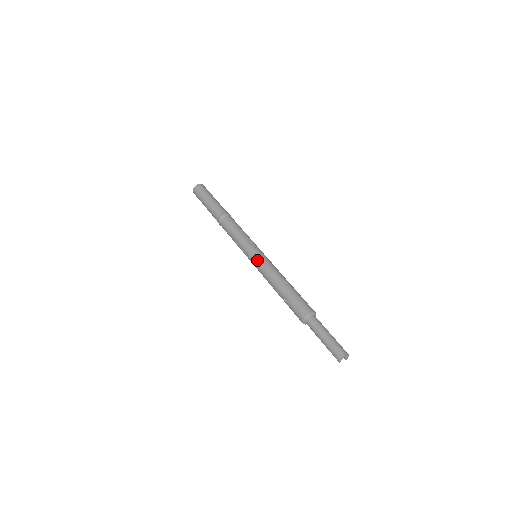
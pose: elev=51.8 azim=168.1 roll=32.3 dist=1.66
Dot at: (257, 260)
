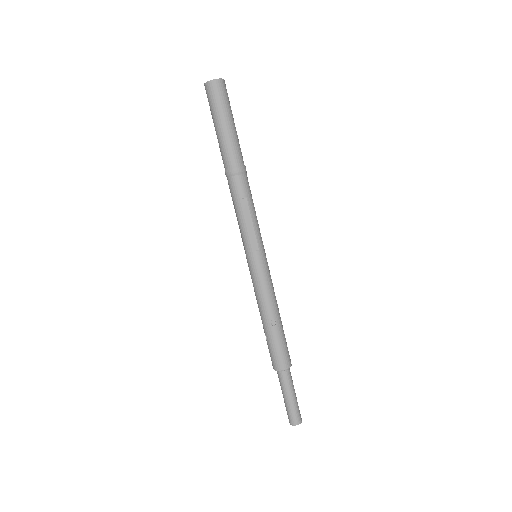
Dot at: (252, 272)
